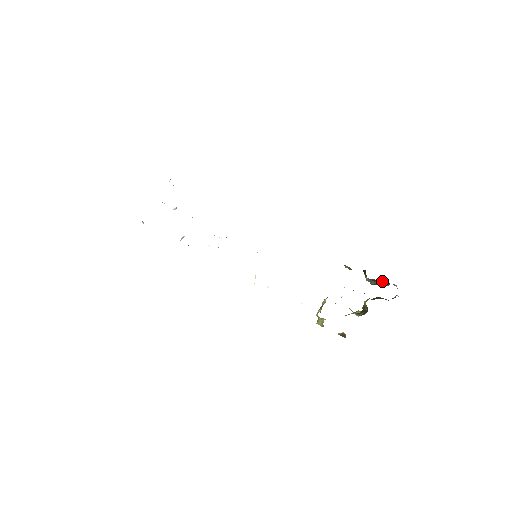
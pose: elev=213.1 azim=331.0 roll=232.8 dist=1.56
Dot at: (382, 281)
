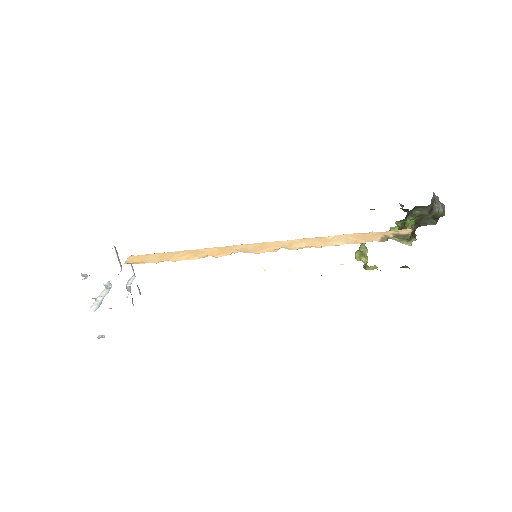
Dot at: occluded
